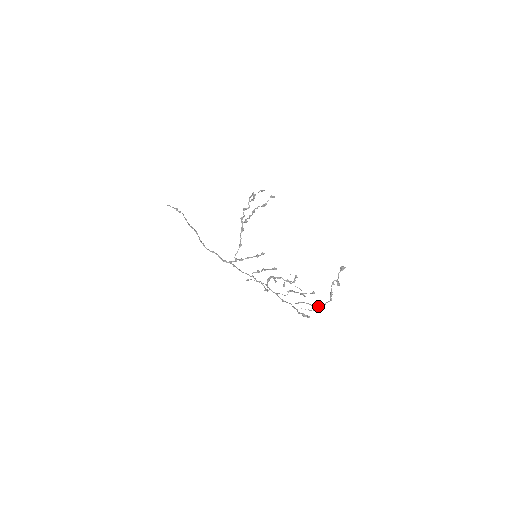
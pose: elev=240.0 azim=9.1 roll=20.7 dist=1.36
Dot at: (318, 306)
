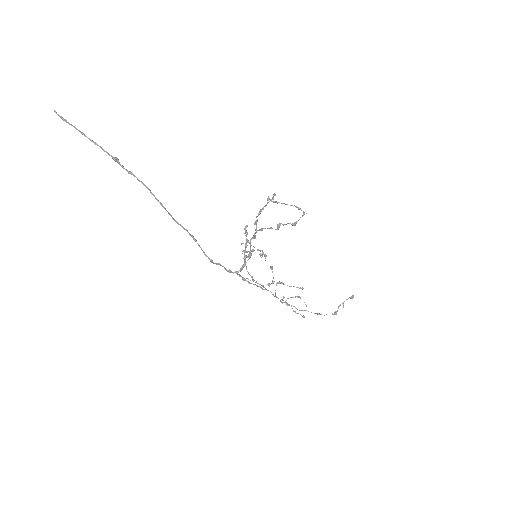
Dot at: (318, 314)
